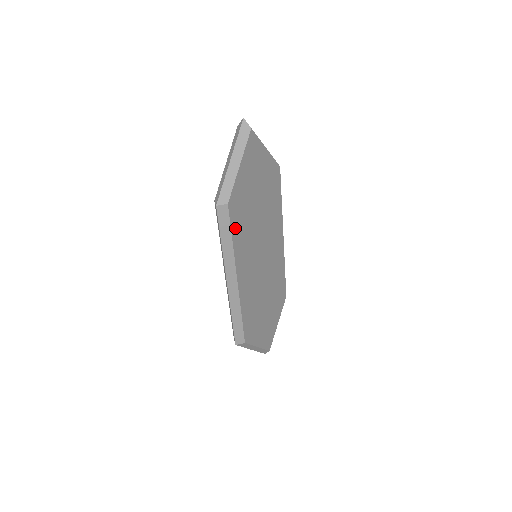
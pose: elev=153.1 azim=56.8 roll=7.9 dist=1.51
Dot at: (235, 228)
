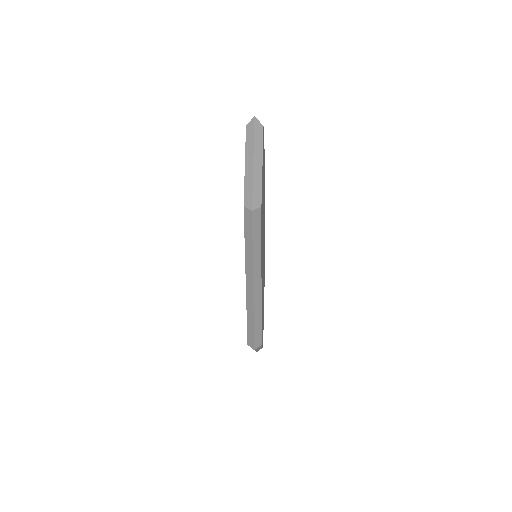
Dot at: occluded
